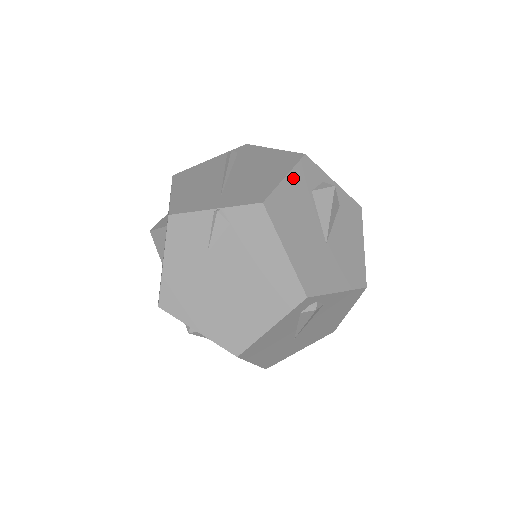
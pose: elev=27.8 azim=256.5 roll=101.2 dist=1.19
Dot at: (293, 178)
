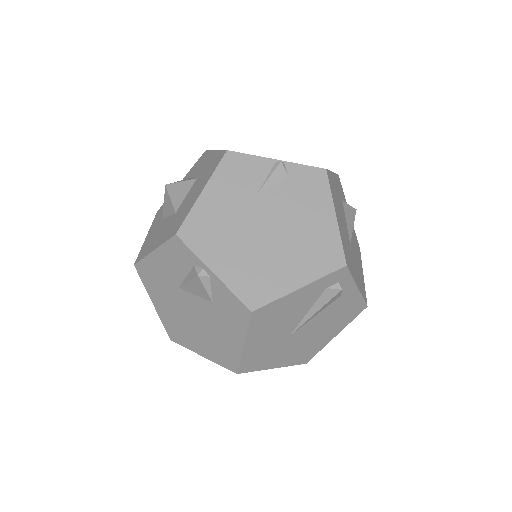
Dot at: (335, 179)
